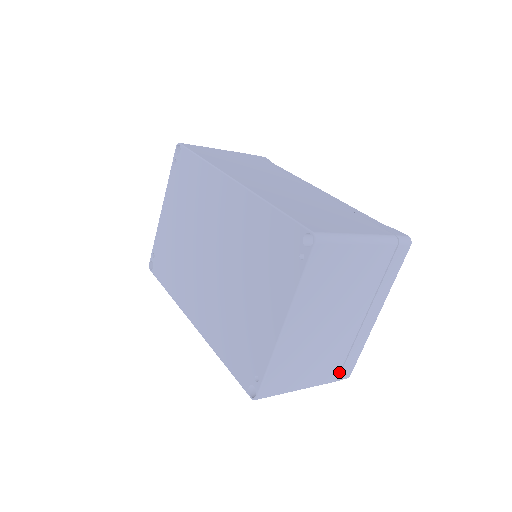
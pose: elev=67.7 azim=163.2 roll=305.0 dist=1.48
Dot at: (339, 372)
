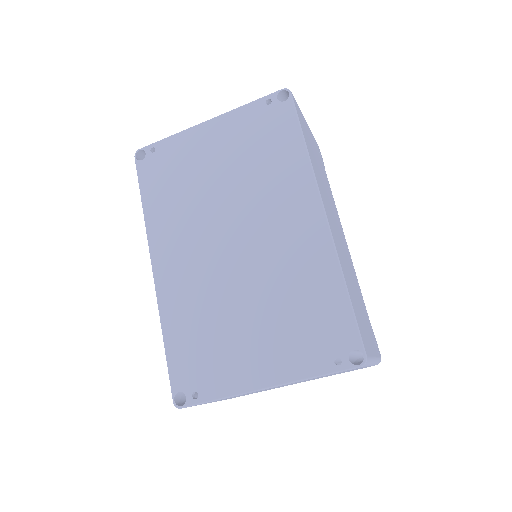
Dot at: occluded
